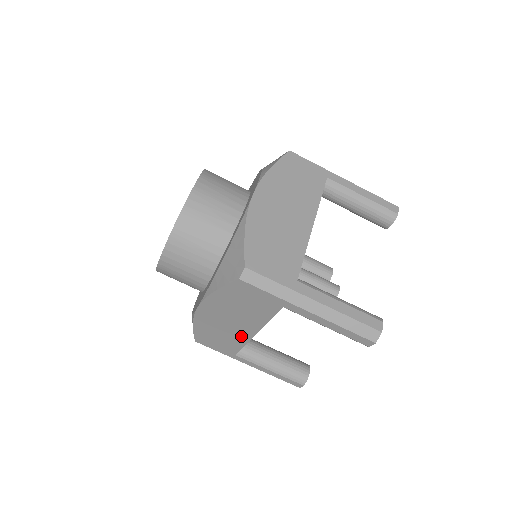
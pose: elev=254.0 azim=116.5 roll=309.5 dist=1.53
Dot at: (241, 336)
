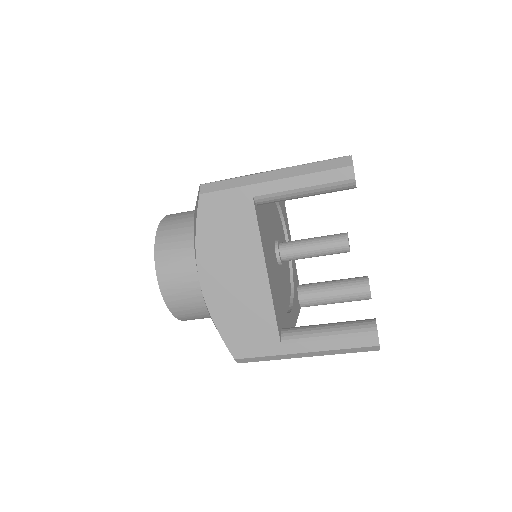
Dot at: occluded
